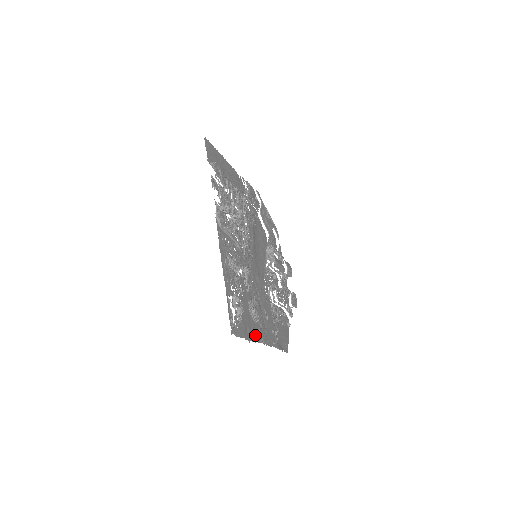
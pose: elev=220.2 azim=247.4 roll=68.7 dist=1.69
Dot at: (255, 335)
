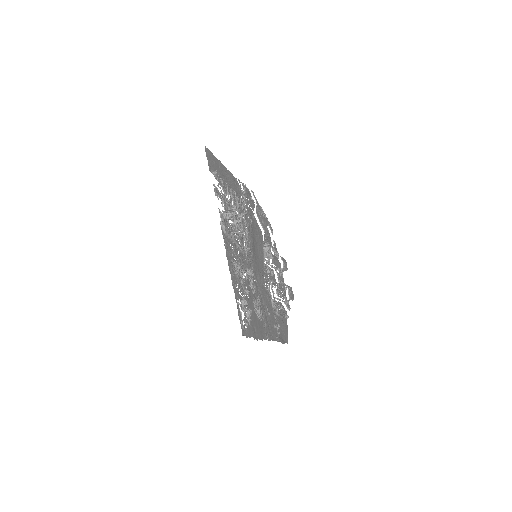
Dot at: (261, 333)
